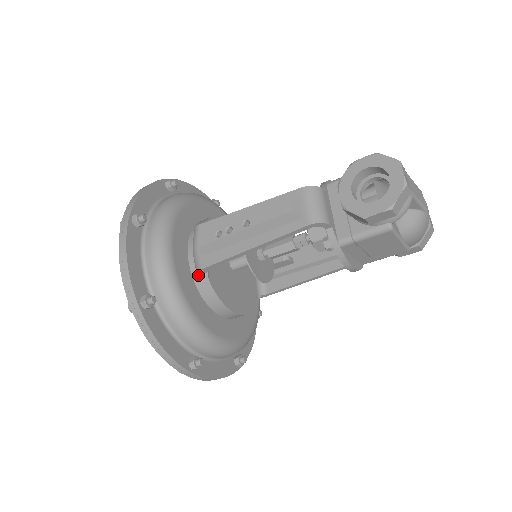
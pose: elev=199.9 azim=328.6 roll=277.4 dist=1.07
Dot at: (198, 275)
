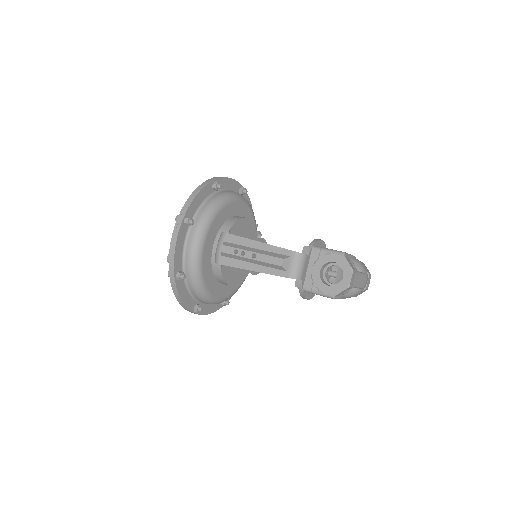
Dot at: (215, 263)
